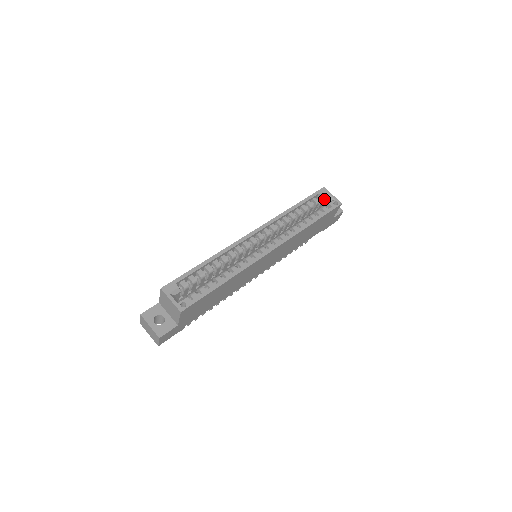
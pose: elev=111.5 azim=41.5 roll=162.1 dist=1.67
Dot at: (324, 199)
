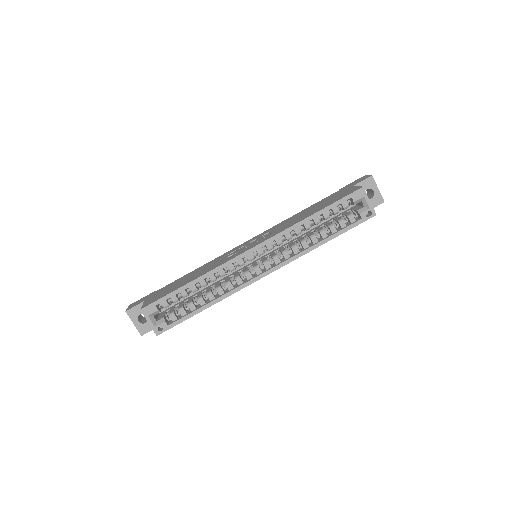
Dot at: (357, 202)
